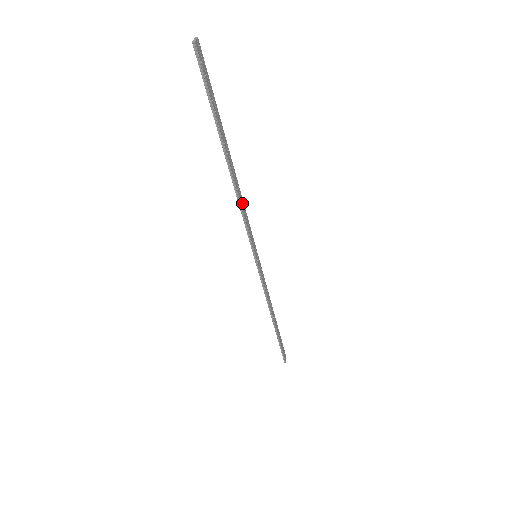
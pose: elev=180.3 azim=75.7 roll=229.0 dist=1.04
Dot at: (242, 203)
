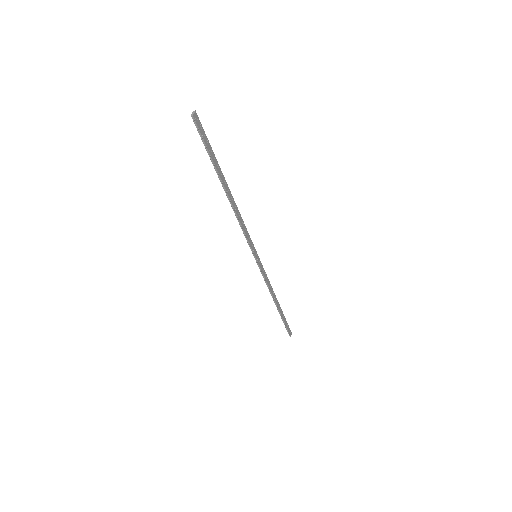
Dot at: (240, 218)
